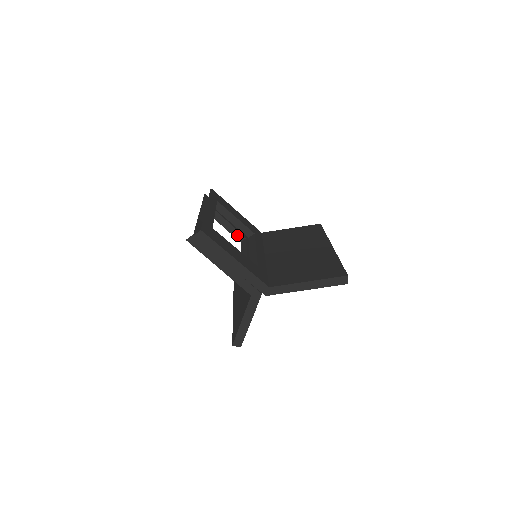
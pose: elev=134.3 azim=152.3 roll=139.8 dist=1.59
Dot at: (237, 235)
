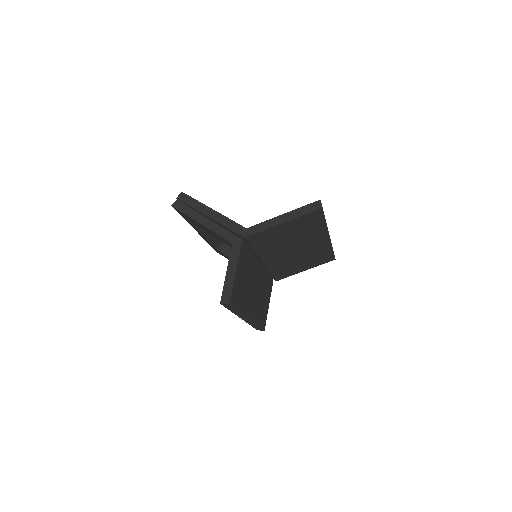
Dot at: occluded
